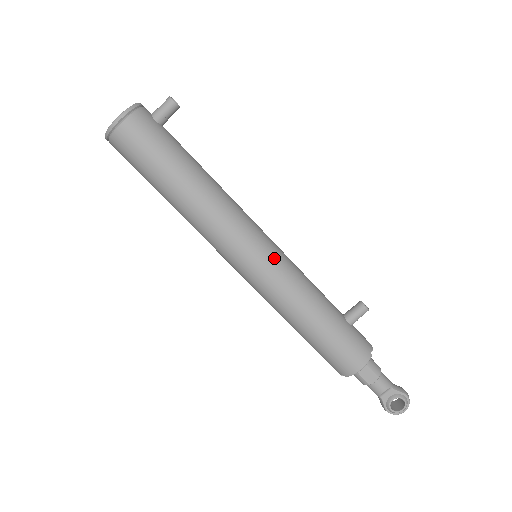
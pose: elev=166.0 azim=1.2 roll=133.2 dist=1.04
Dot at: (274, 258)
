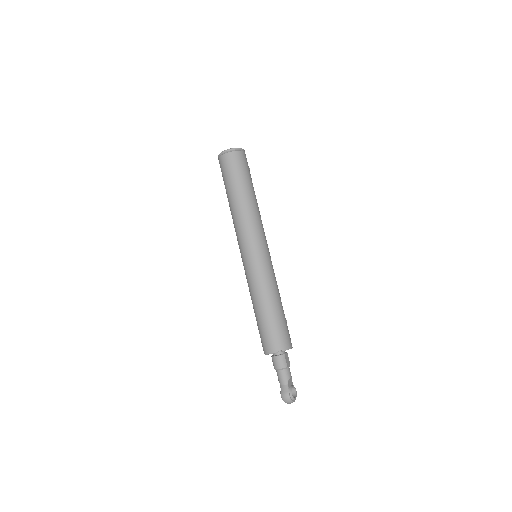
Dot at: occluded
